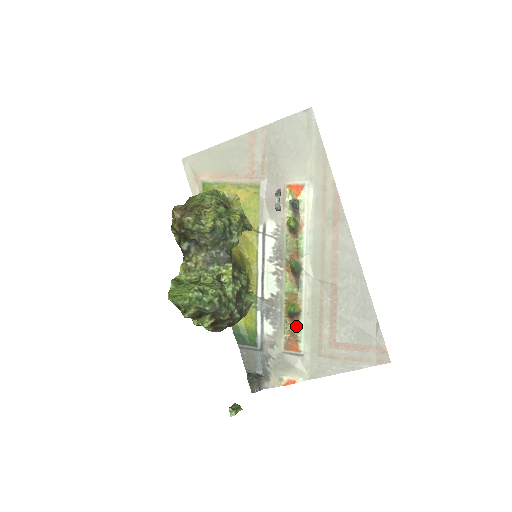
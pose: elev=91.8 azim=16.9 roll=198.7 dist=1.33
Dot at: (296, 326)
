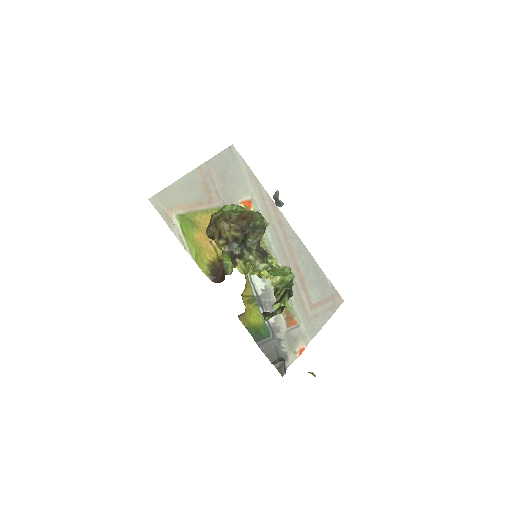
Dot at: (288, 305)
